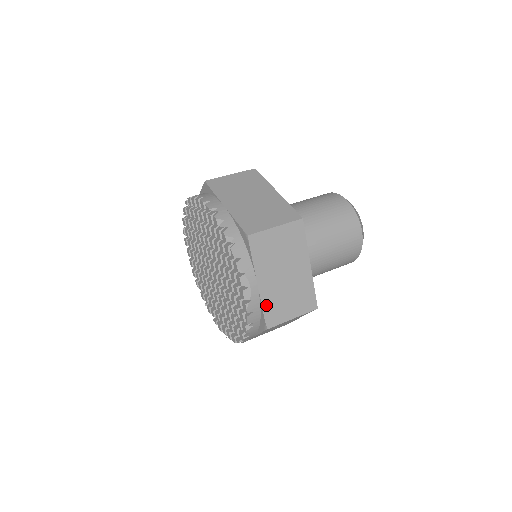
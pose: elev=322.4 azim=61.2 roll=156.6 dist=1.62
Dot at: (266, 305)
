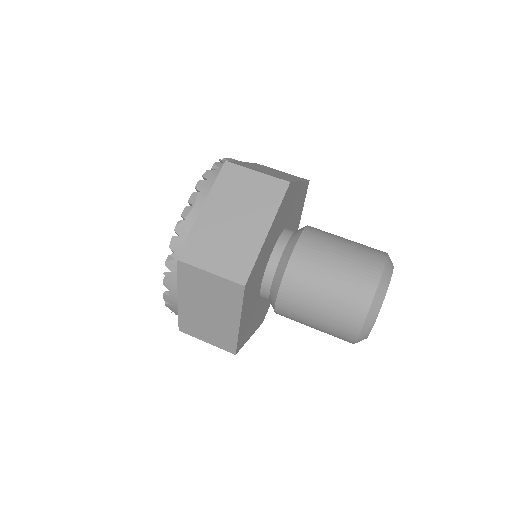
Dot at: (195, 235)
